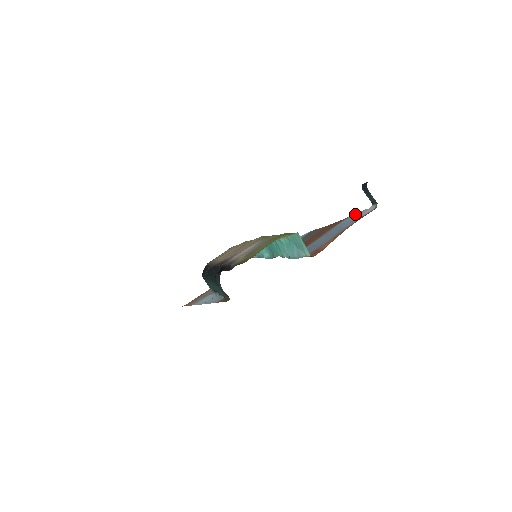
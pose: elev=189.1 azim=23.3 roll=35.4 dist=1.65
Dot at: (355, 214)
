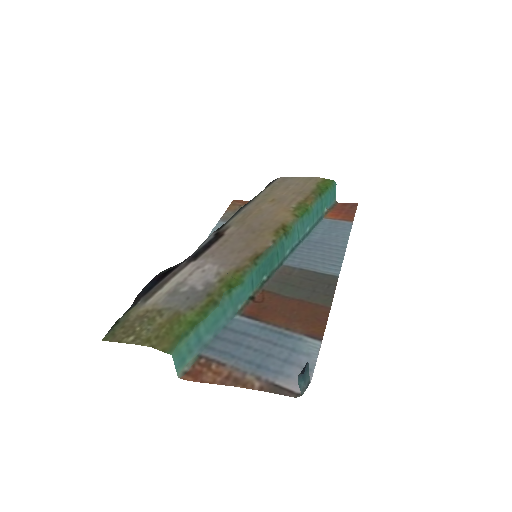
Dot at: (314, 355)
